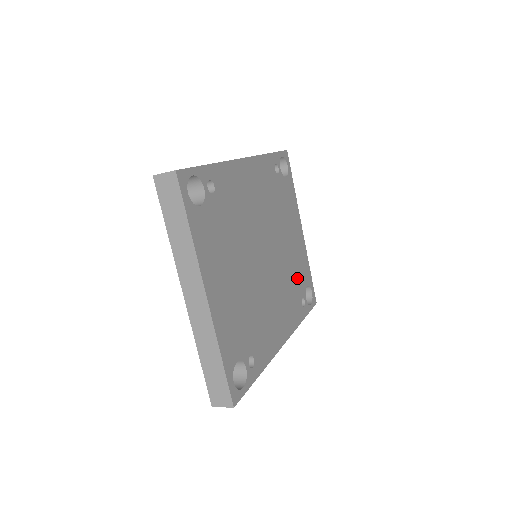
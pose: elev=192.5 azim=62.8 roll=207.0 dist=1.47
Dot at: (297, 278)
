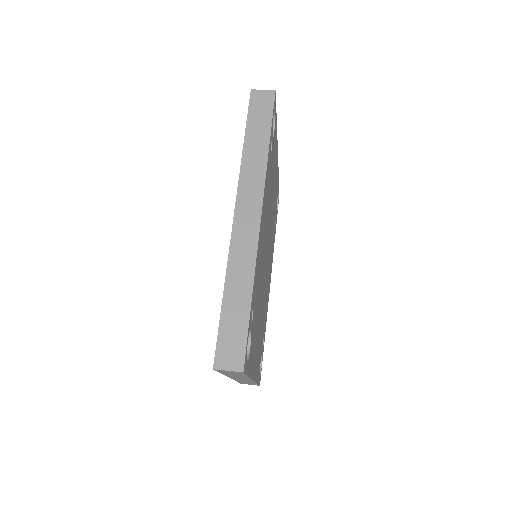
Dot at: occluded
